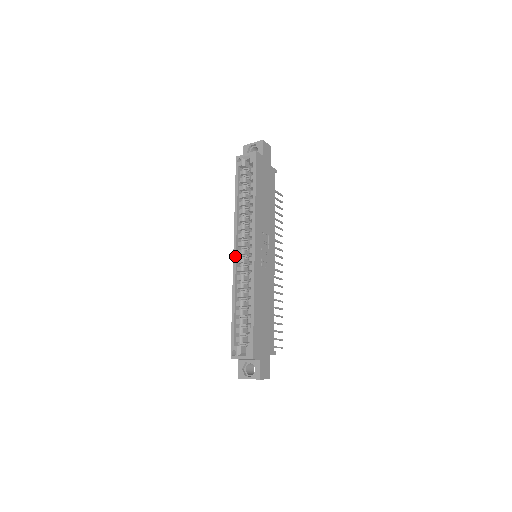
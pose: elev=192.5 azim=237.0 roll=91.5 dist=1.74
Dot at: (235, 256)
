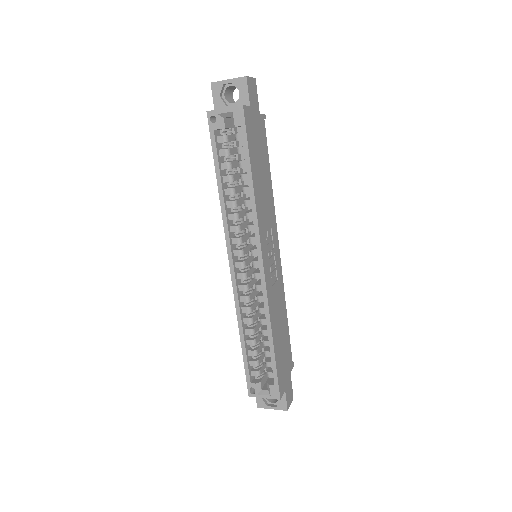
Dot at: (233, 272)
